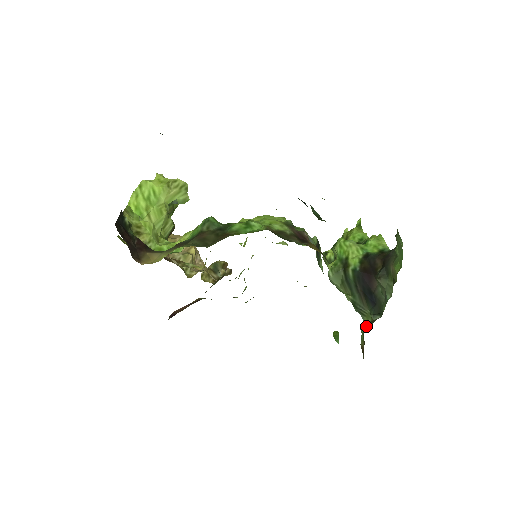
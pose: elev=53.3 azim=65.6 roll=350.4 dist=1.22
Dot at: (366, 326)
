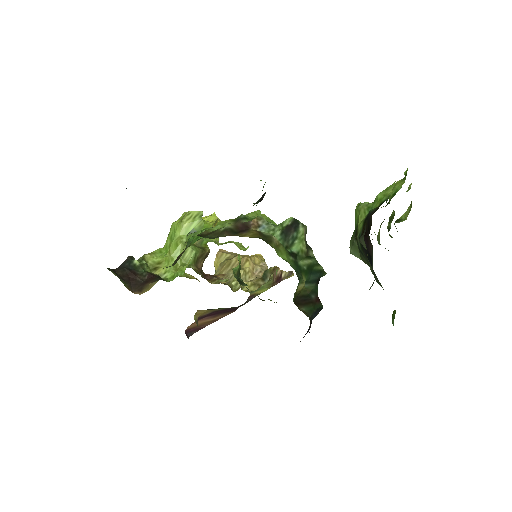
Dot at: occluded
